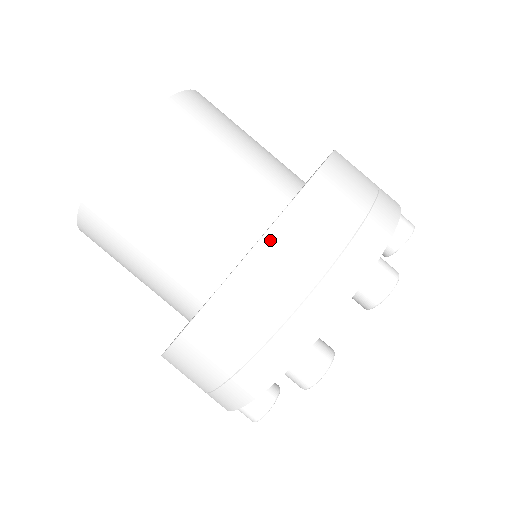
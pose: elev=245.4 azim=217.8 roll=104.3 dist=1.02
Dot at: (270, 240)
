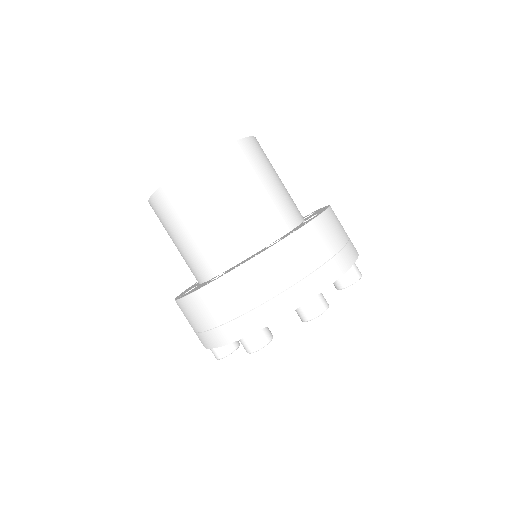
Dot at: (317, 223)
